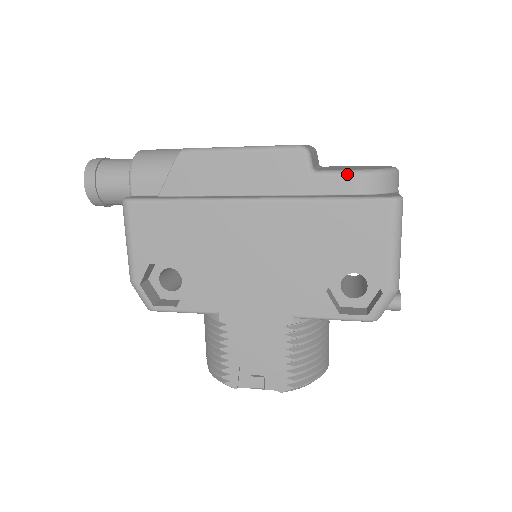
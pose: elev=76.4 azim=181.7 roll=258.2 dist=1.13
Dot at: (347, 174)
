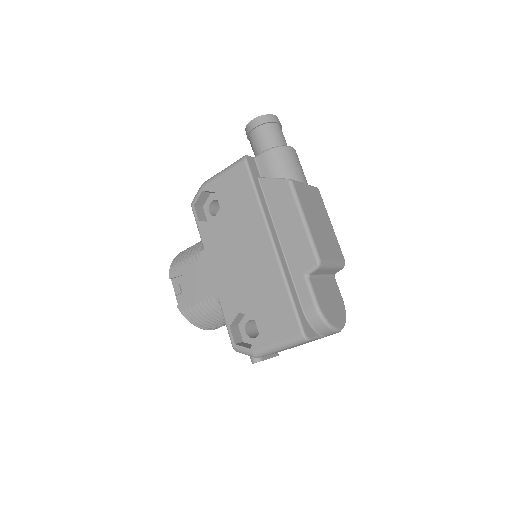
Dot at: (312, 299)
